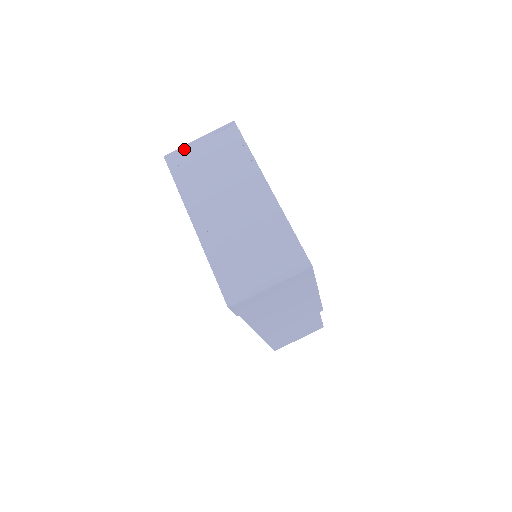
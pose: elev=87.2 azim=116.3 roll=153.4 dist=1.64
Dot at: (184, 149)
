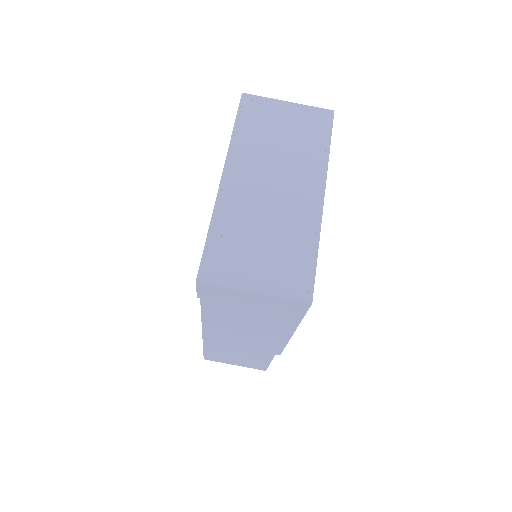
Dot at: (267, 101)
